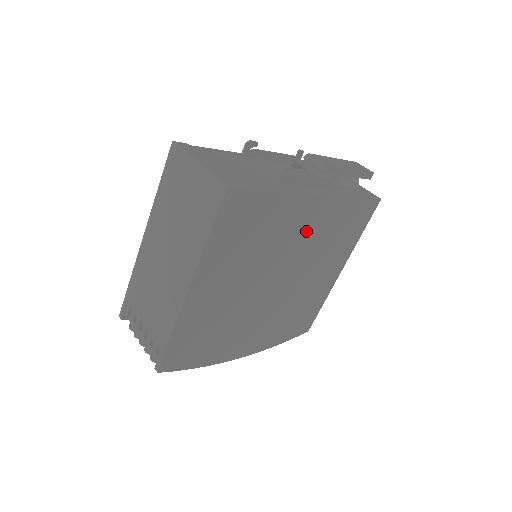
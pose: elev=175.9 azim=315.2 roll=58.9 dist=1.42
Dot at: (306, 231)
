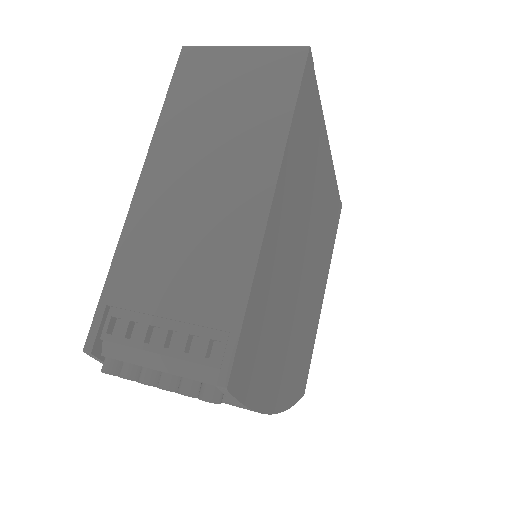
Dot at: (321, 199)
